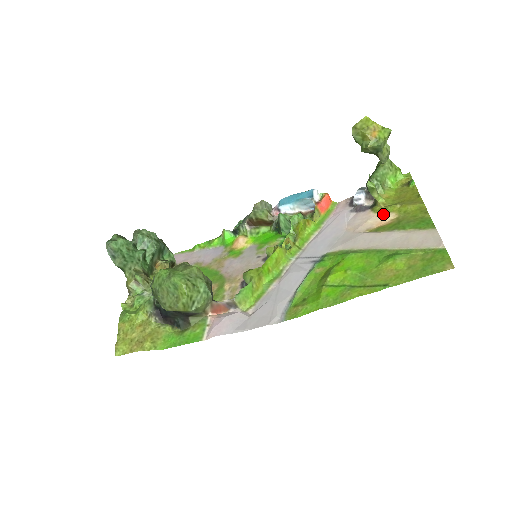
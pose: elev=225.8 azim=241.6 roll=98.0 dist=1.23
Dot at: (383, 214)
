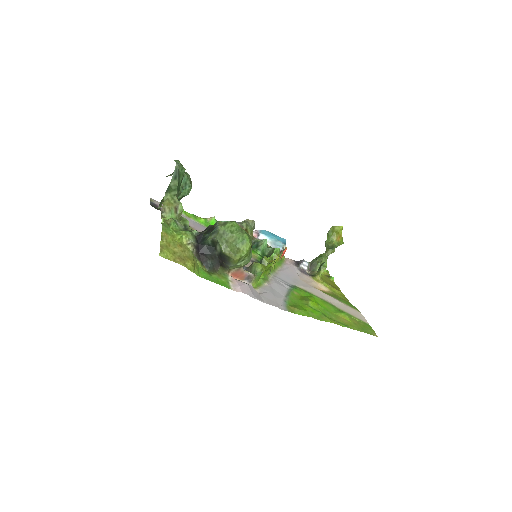
Dot at: (321, 284)
